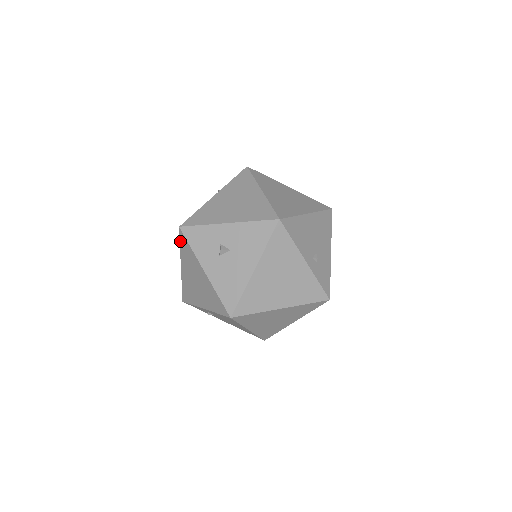
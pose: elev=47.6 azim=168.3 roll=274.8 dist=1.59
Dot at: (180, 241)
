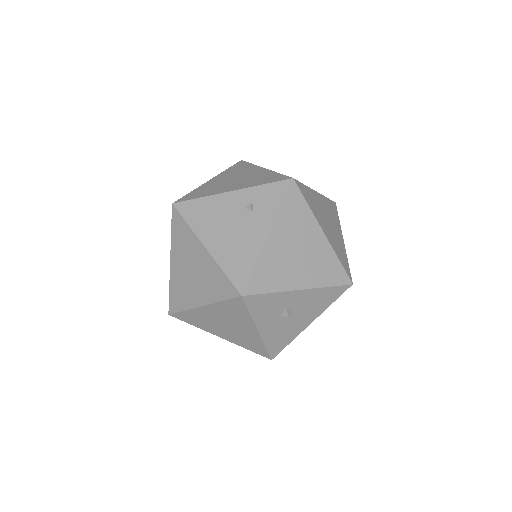
Dot at: (228, 301)
